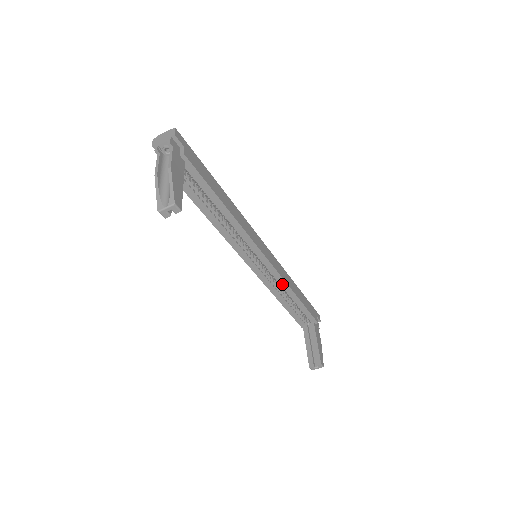
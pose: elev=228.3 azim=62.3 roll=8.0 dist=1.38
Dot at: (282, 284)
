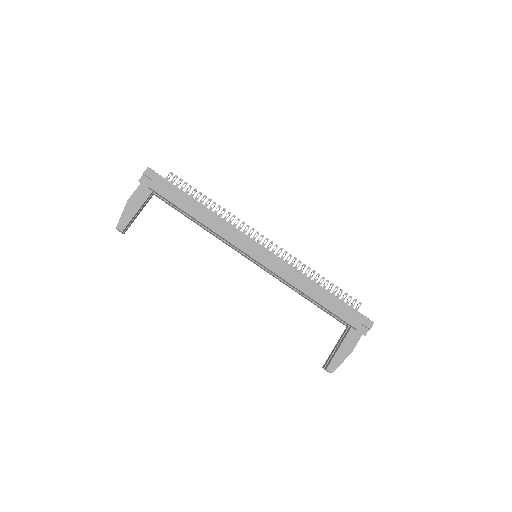
Dot at: (289, 284)
